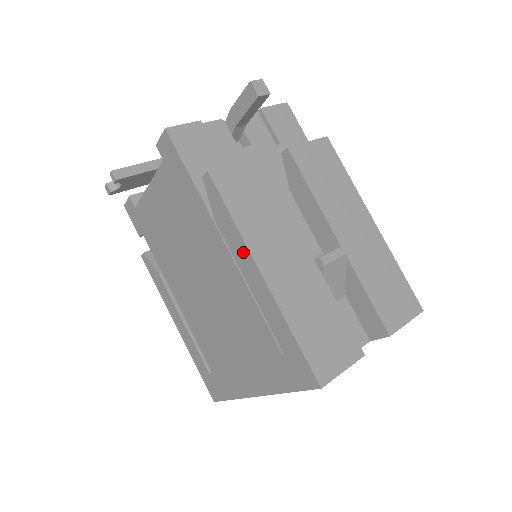
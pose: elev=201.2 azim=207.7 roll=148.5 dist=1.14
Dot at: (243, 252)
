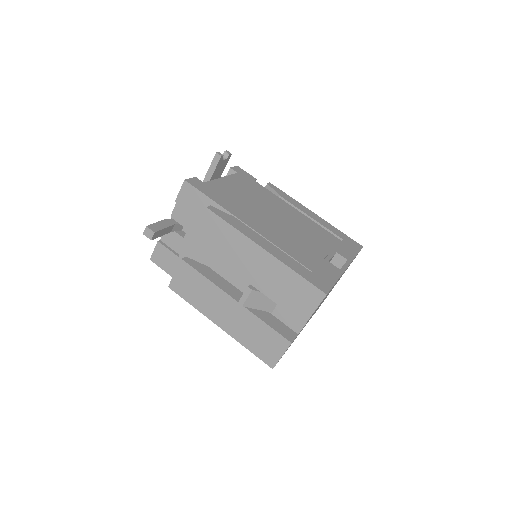
Dot at: occluded
